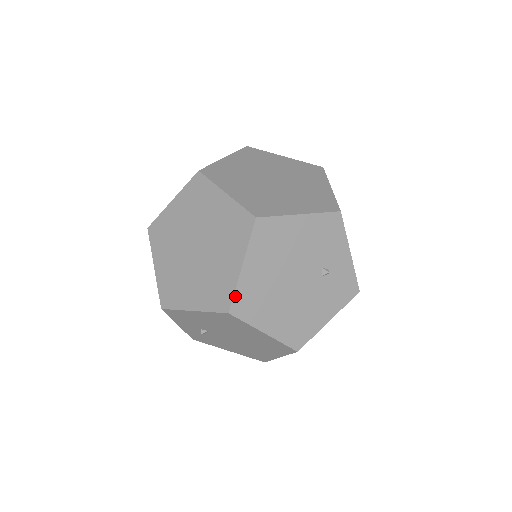
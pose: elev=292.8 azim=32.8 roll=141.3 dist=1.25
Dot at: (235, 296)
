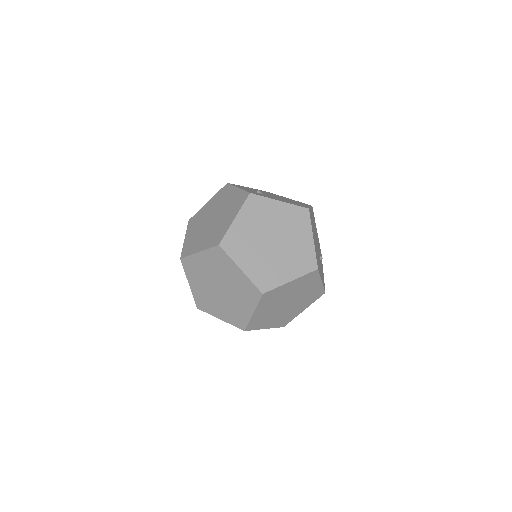
Dot at: (206, 312)
